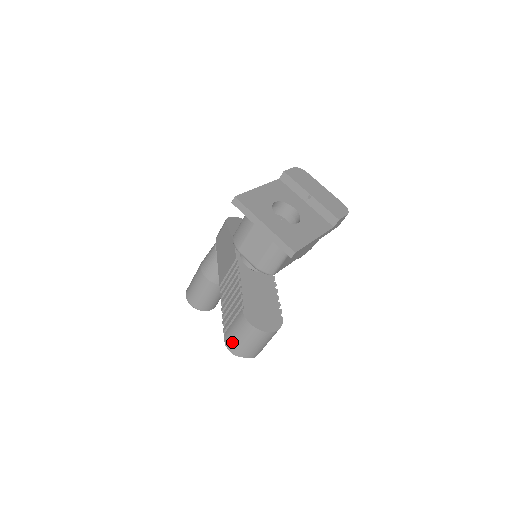
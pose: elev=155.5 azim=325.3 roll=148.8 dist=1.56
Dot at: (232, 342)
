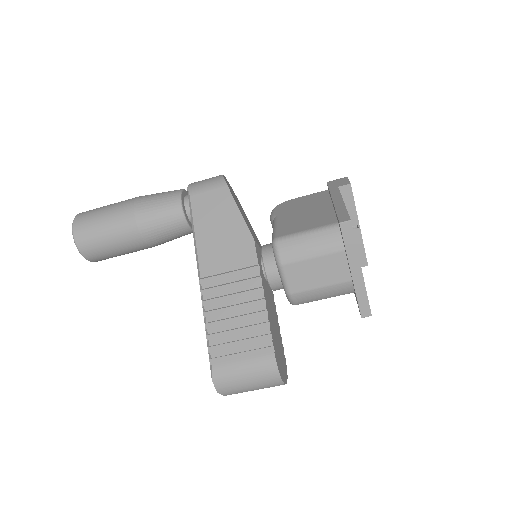
Dot at: (229, 380)
